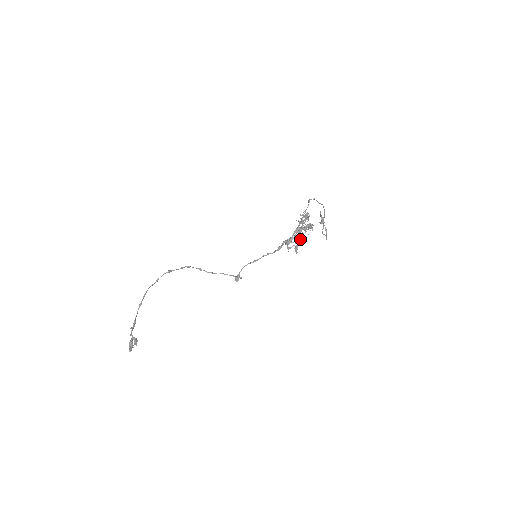
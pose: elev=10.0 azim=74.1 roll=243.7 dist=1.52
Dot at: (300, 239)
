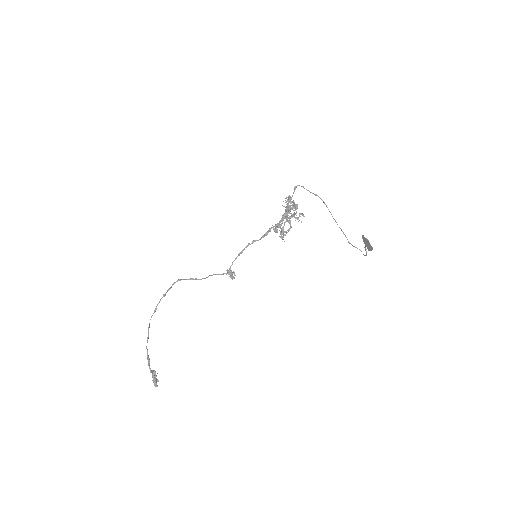
Dot at: (285, 222)
